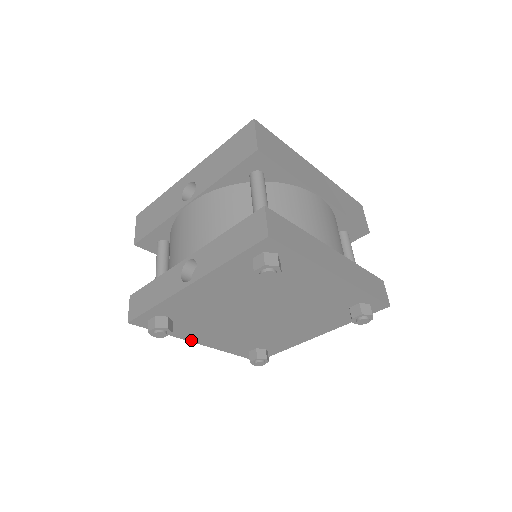
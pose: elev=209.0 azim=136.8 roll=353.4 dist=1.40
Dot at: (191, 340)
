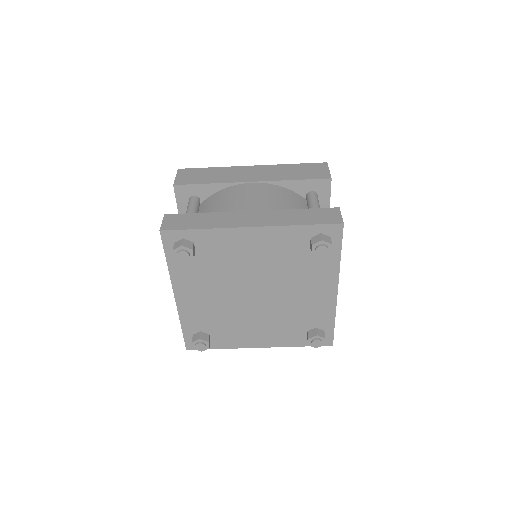
Dot at: (247, 346)
